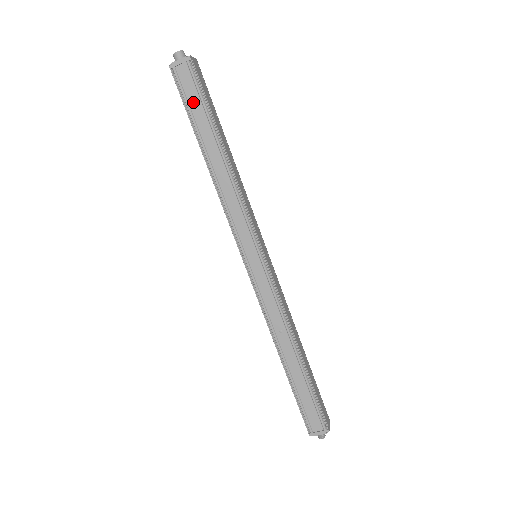
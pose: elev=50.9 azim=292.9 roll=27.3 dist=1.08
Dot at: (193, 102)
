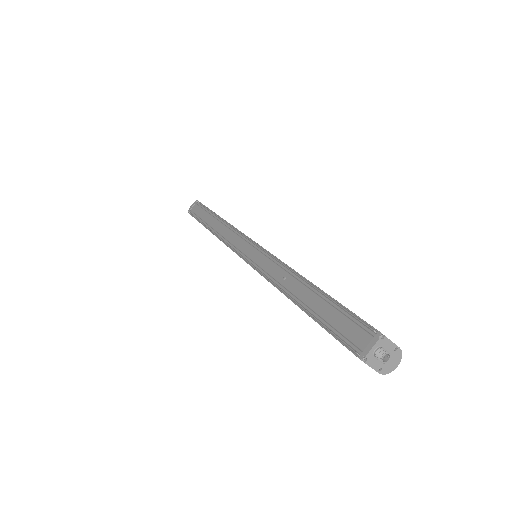
Dot at: (200, 214)
